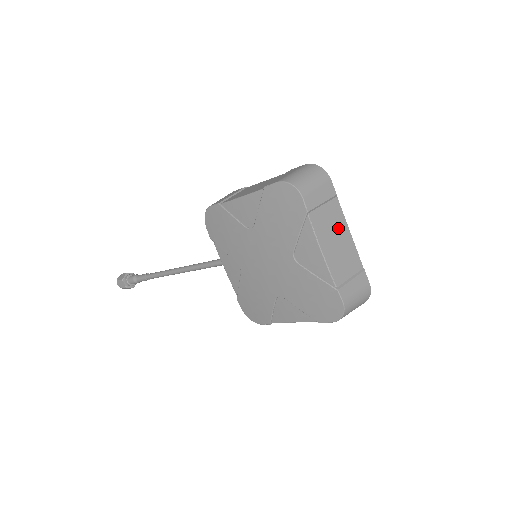
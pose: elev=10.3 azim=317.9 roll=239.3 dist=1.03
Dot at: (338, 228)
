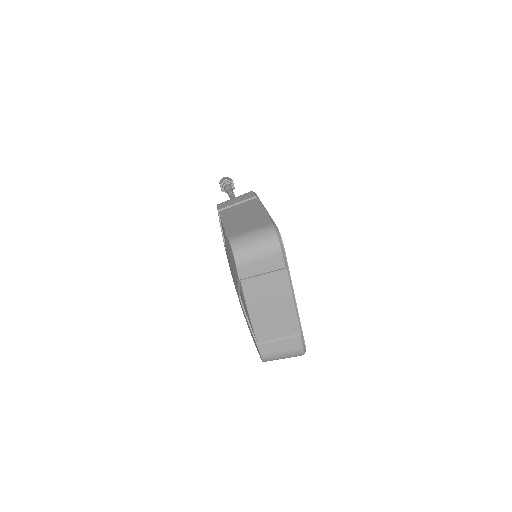
Dot at: (278, 296)
